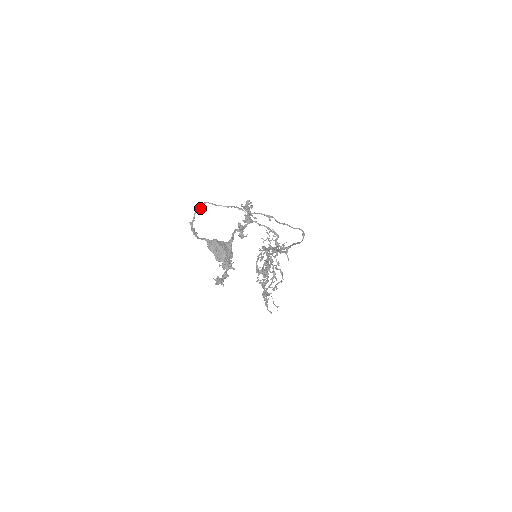
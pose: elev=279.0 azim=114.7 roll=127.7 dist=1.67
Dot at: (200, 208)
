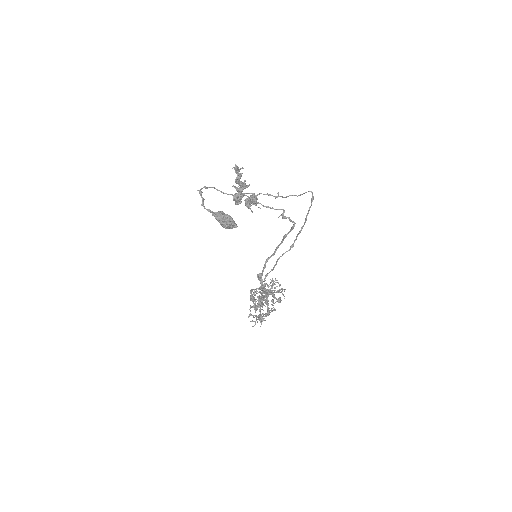
Dot at: (208, 187)
